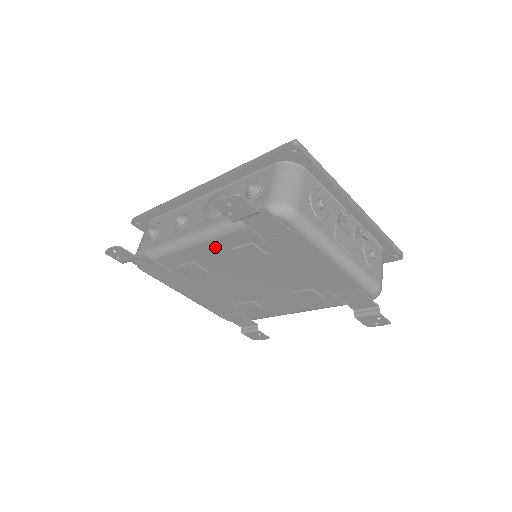
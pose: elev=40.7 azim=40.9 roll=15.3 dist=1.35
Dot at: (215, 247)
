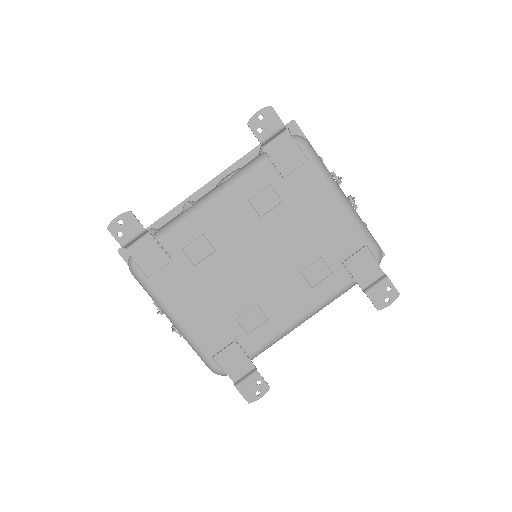
Dot at: (232, 201)
